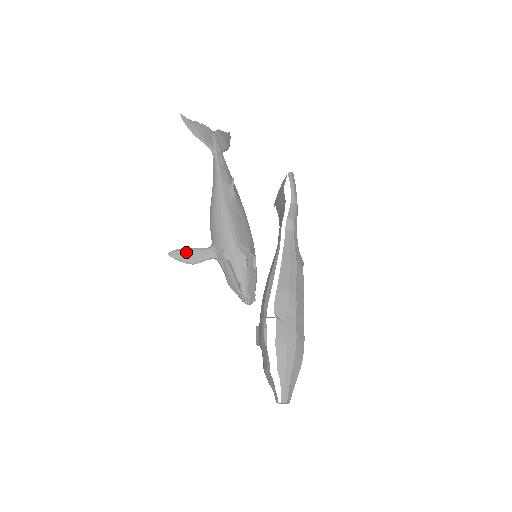
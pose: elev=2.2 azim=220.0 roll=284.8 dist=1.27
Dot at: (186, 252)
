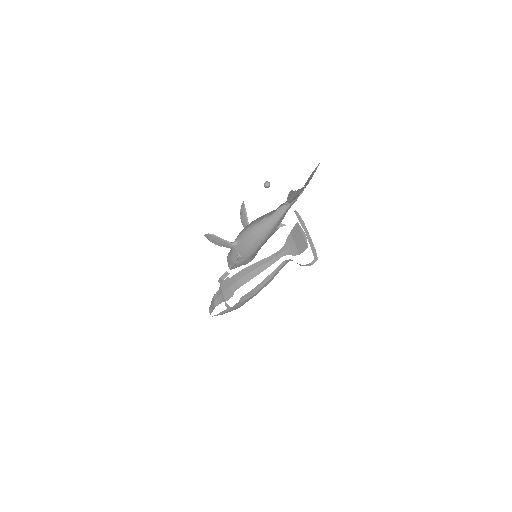
Dot at: (216, 239)
